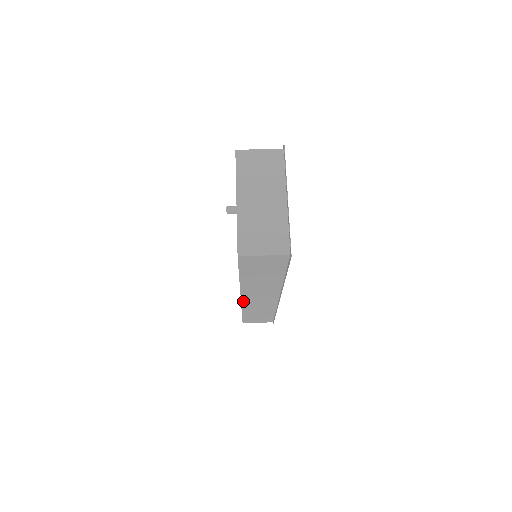
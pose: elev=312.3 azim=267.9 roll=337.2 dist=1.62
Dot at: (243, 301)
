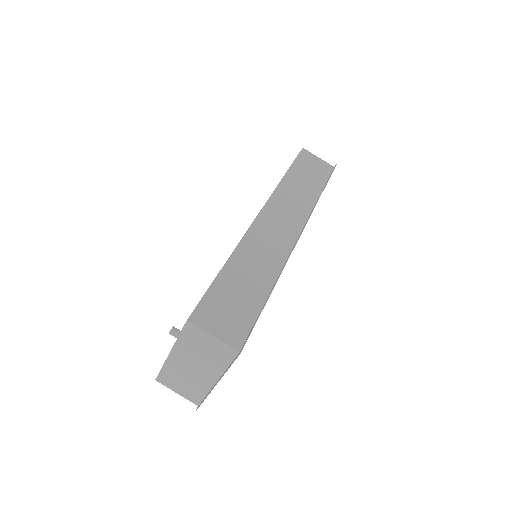
Dot at: occluded
